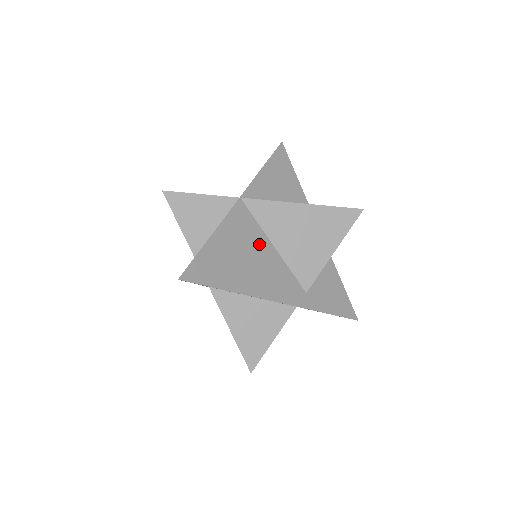
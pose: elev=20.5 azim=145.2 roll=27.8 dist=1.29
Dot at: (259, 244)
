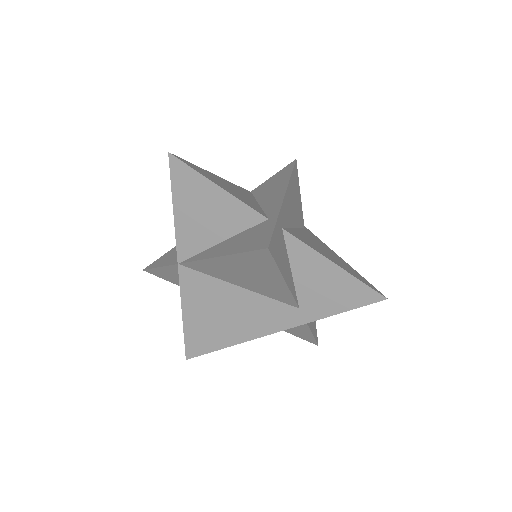
Dot at: (223, 294)
